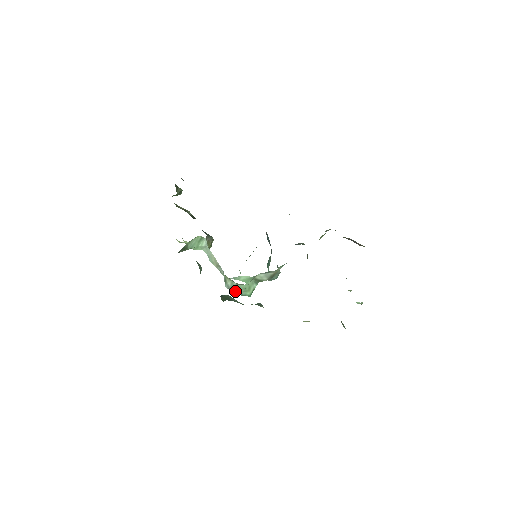
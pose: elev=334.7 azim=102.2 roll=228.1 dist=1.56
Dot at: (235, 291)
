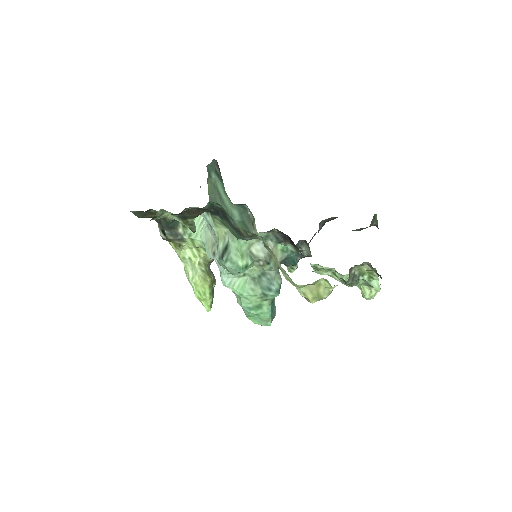
Dot at: (226, 254)
